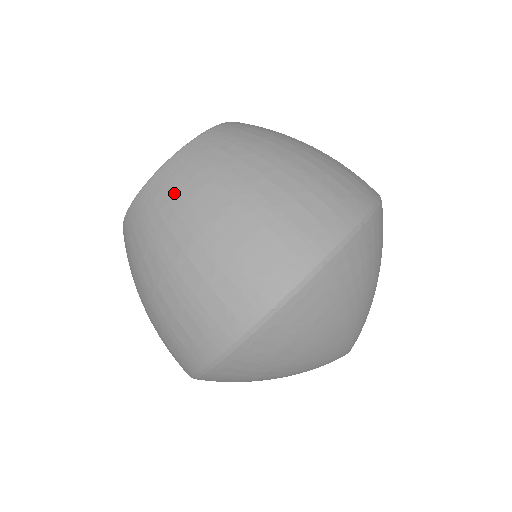
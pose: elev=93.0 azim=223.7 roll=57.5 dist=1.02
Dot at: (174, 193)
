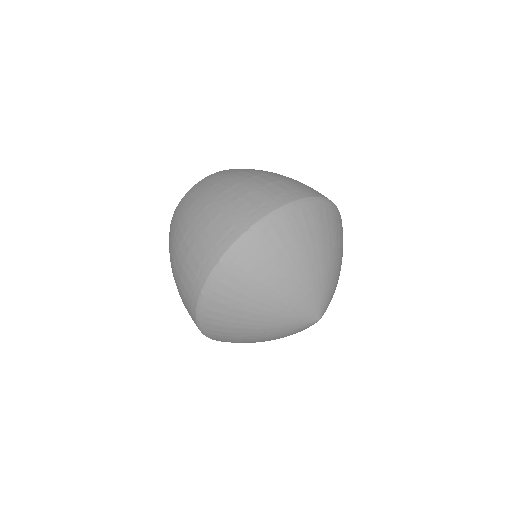
Dot at: occluded
